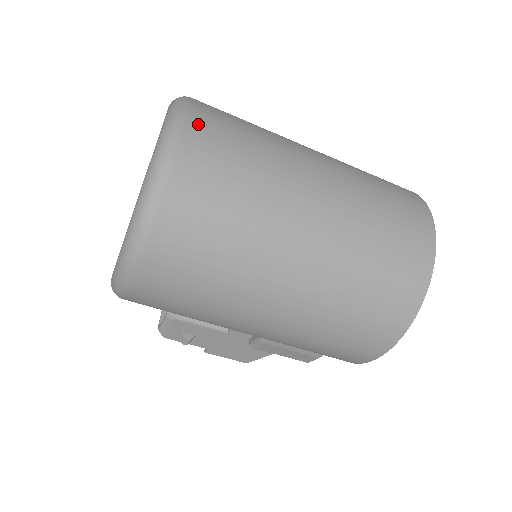
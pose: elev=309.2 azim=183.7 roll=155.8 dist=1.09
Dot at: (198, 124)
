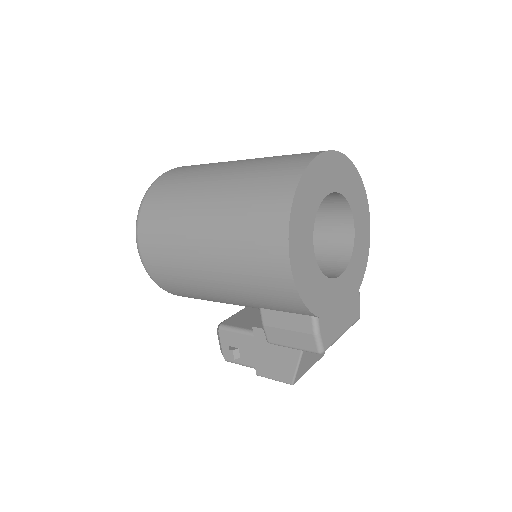
Dot at: occluded
